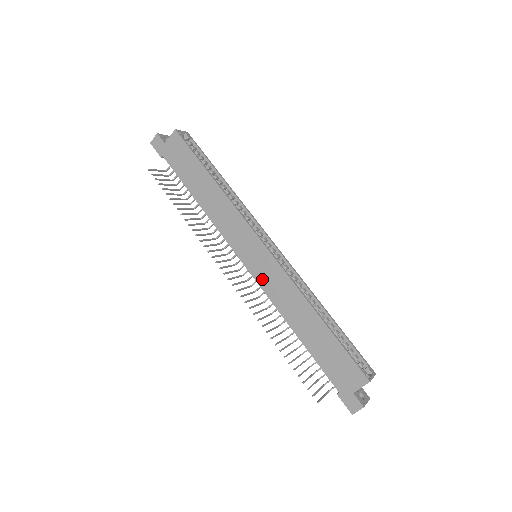
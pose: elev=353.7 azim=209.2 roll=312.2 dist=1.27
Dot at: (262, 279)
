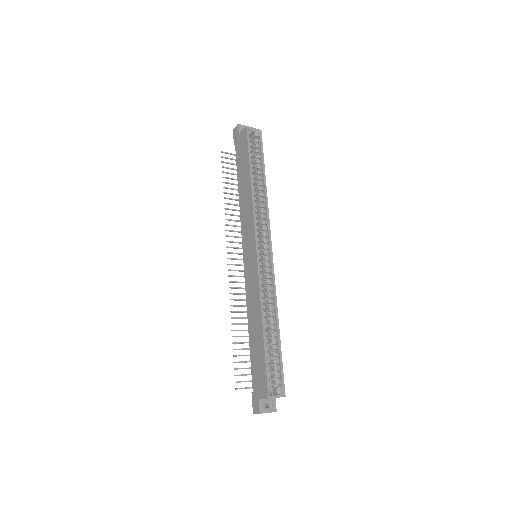
Dot at: (247, 276)
